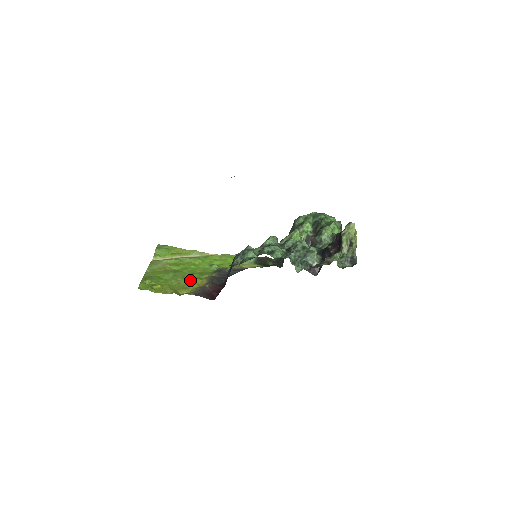
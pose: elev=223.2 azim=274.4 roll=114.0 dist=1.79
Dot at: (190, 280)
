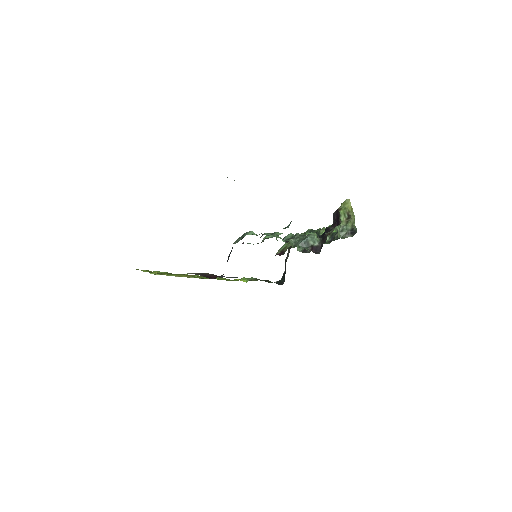
Dot at: occluded
